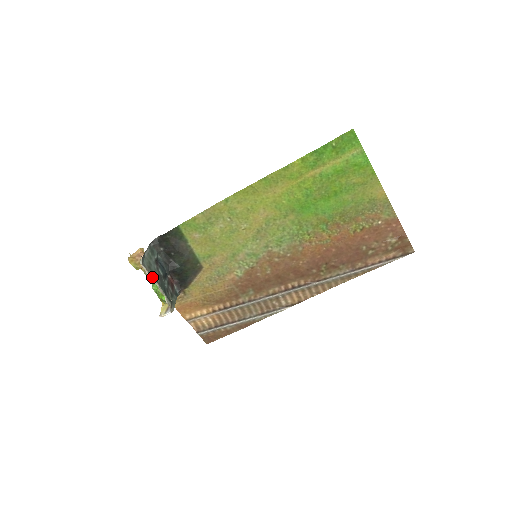
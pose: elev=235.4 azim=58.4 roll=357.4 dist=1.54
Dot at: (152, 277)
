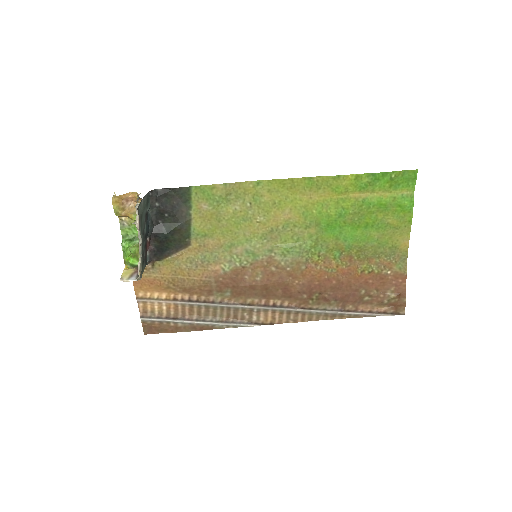
Dot at: (140, 229)
